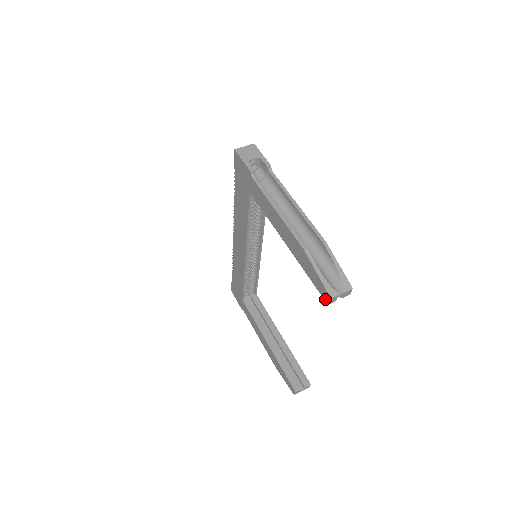
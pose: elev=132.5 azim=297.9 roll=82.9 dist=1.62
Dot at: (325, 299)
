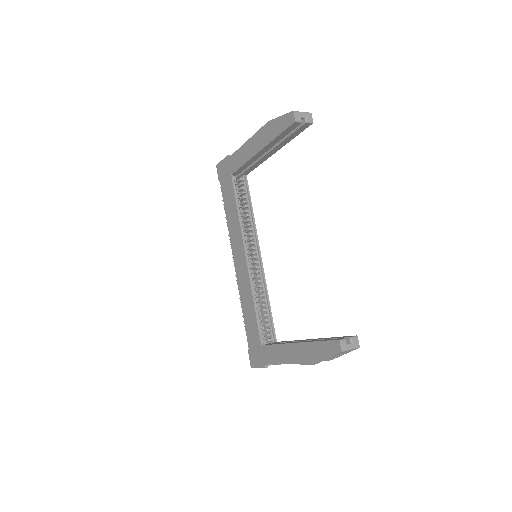
Dot at: (292, 122)
